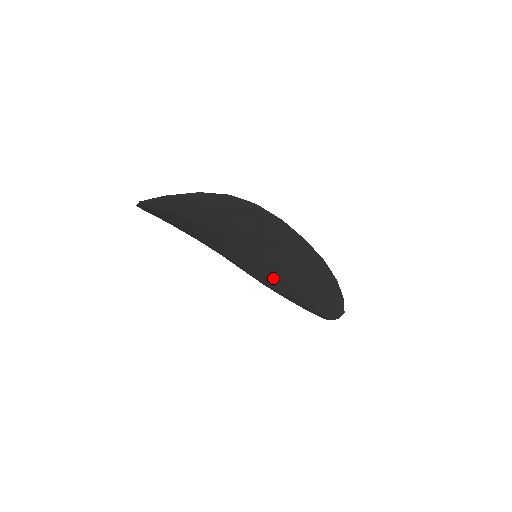
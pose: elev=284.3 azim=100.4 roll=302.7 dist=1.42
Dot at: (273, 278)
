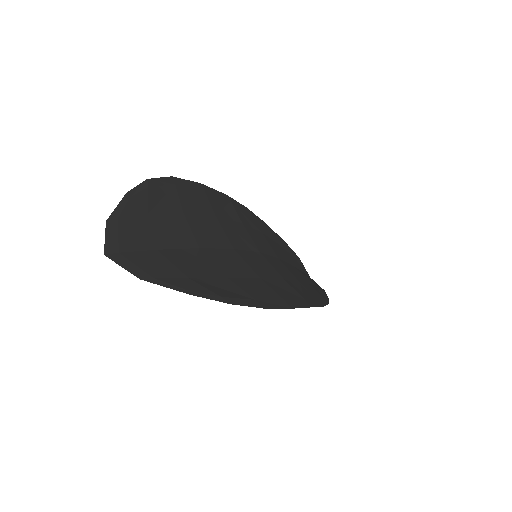
Dot at: occluded
